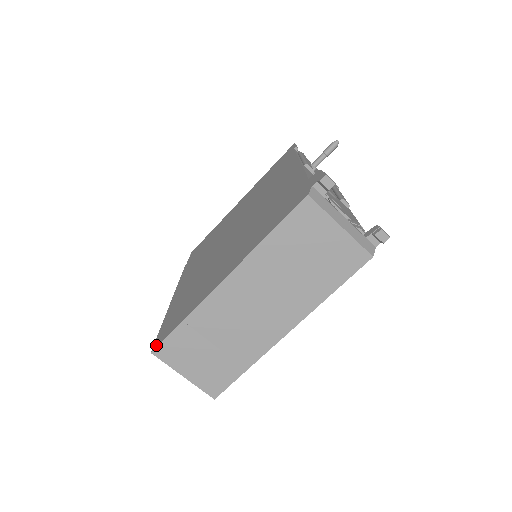
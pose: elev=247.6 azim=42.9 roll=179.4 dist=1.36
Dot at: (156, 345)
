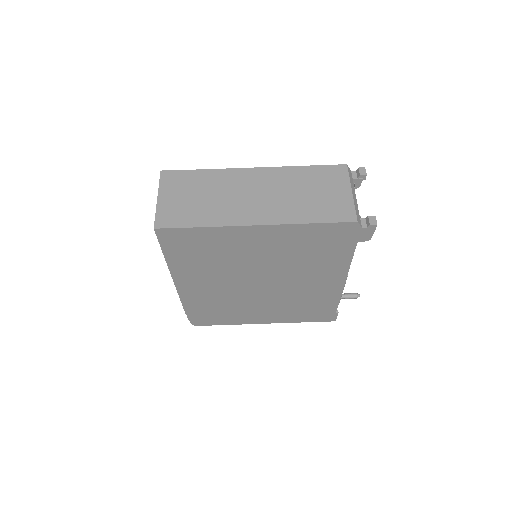
Dot at: (168, 172)
